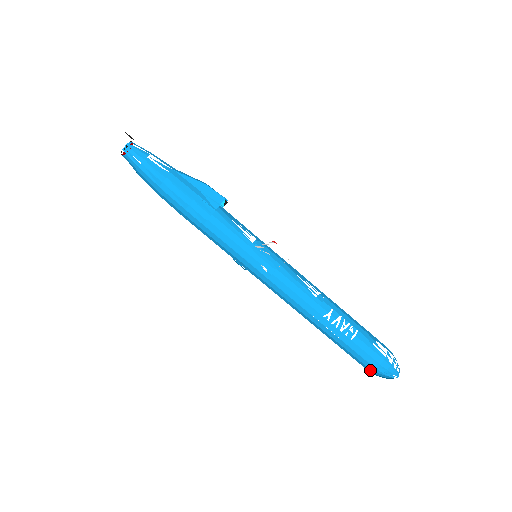
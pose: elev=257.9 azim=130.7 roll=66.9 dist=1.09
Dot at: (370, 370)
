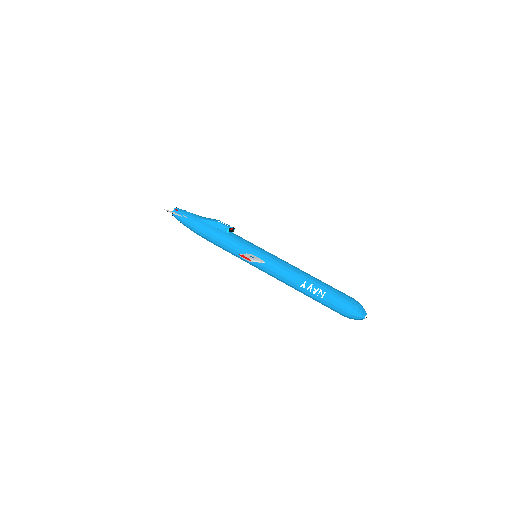
Dot at: occluded
